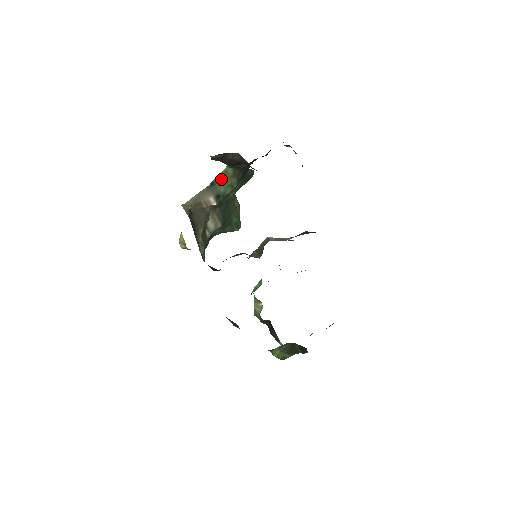
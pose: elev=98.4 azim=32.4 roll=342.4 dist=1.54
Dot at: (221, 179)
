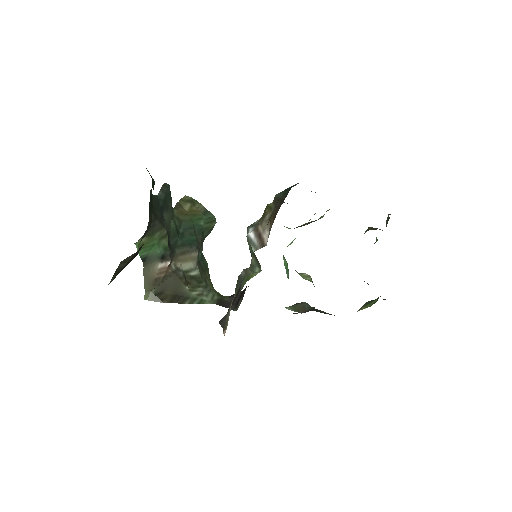
Dot at: (145, 250)
